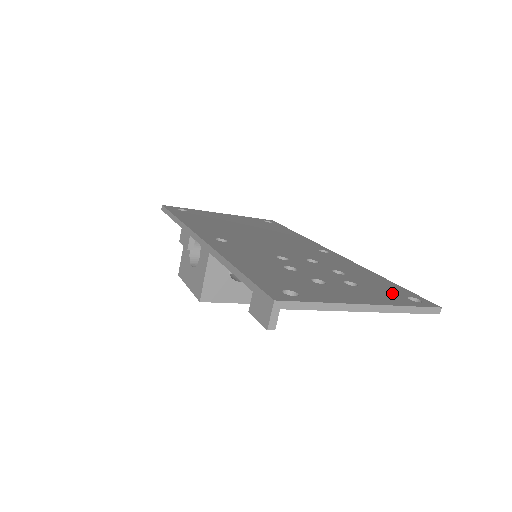
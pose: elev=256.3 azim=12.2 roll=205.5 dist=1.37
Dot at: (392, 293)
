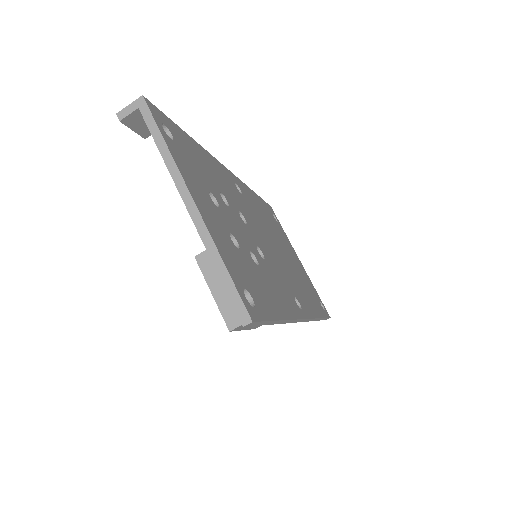
Dot at: (246, 277)
